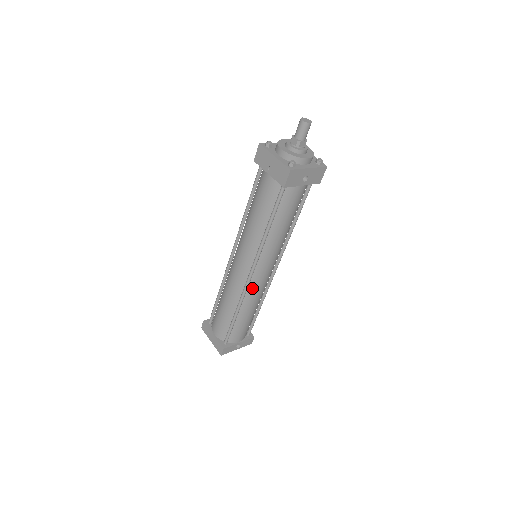
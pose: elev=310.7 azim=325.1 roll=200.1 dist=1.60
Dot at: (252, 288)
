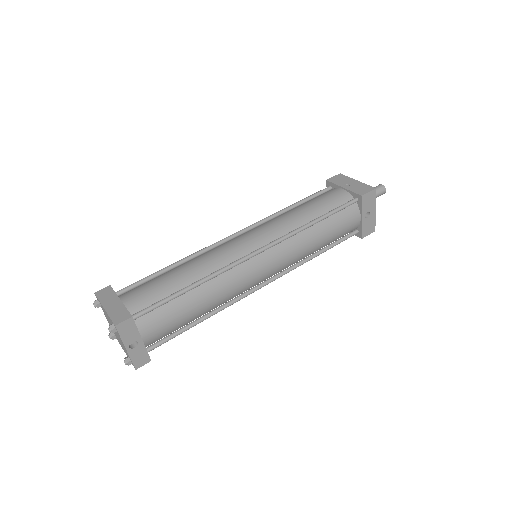
Dot at: (240, 271)
